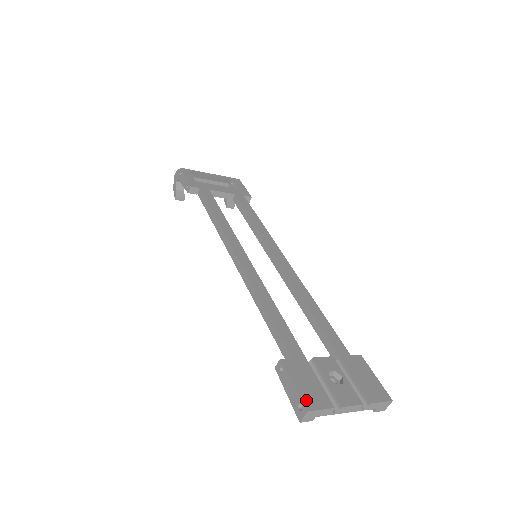
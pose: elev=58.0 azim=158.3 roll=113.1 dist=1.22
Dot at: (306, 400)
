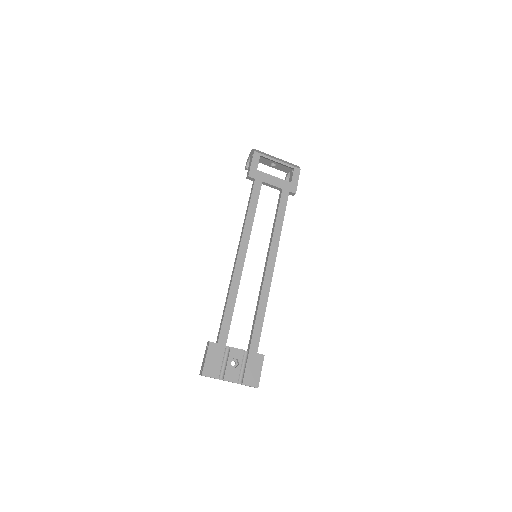
Dot at: (206, 369)
